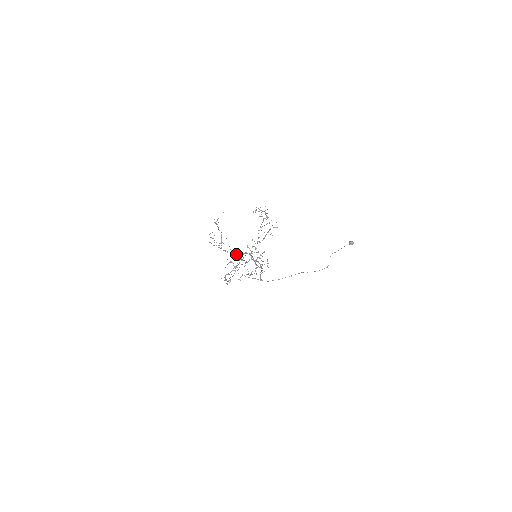
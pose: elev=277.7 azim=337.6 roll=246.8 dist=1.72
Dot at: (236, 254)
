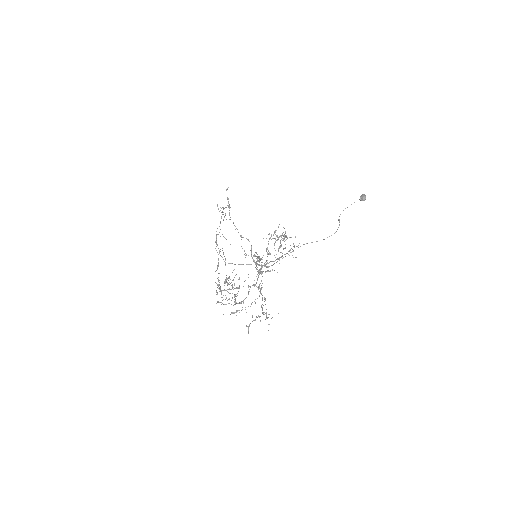
Dot at: (268, 324)
